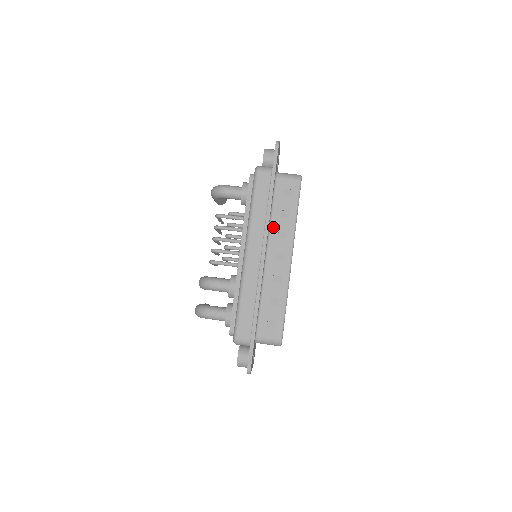
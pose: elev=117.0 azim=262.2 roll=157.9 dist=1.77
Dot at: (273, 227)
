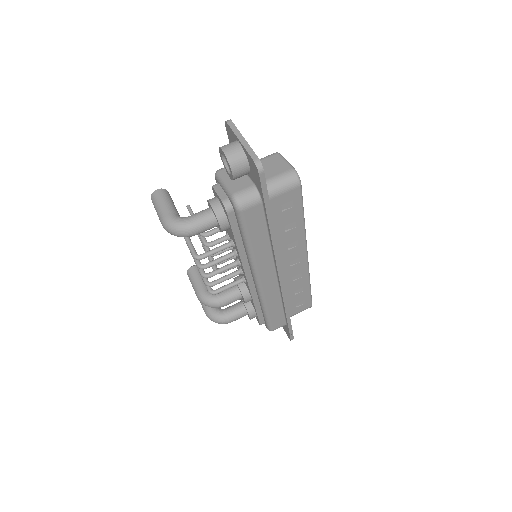
Dot at: (280, 245)
